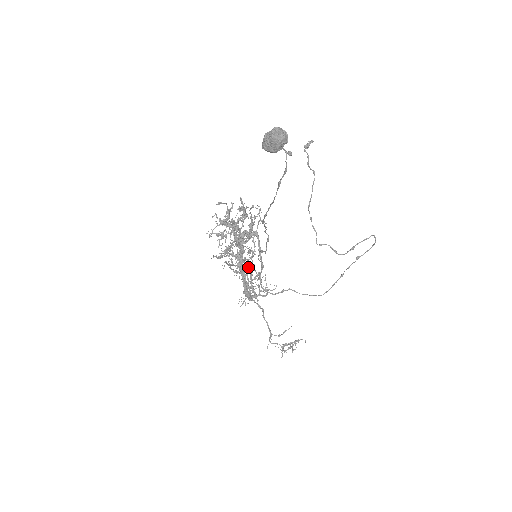
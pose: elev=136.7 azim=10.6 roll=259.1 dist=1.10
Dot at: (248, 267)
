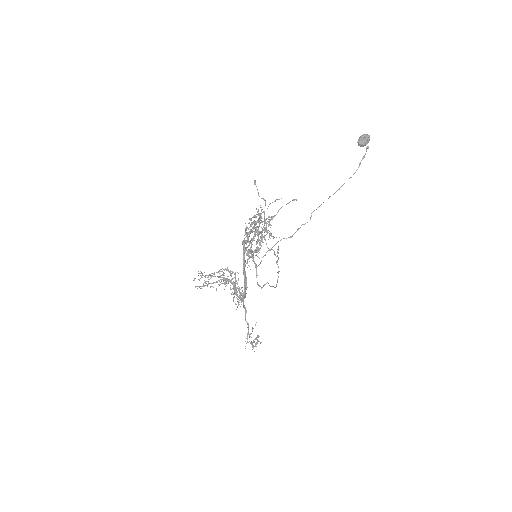
Dot at: occluded
